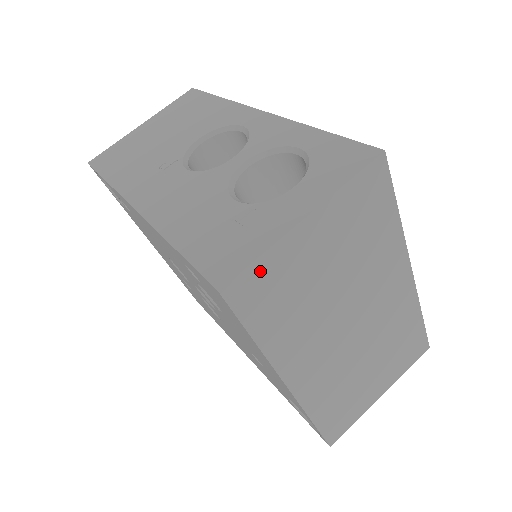
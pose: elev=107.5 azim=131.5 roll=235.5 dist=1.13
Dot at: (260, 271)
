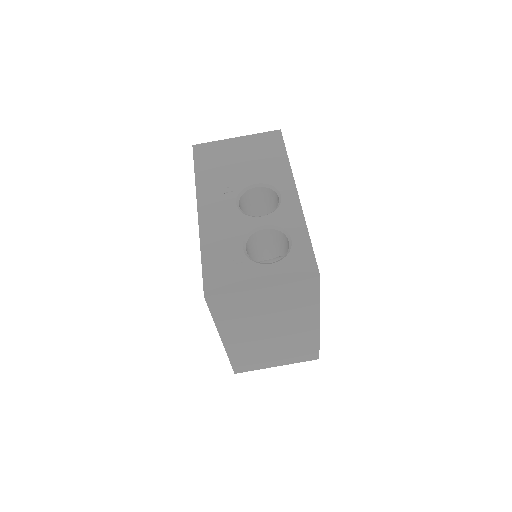
Dot at: (228, 297)
